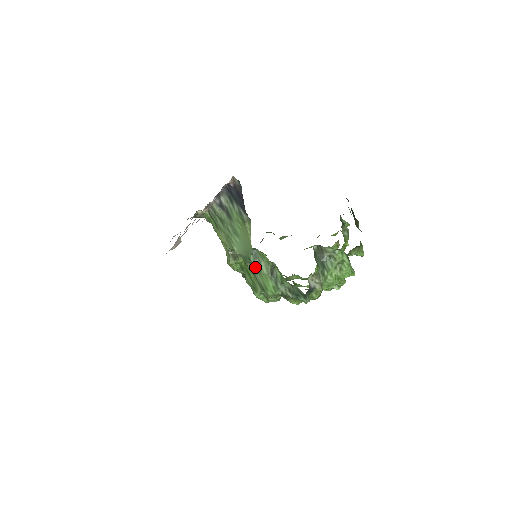
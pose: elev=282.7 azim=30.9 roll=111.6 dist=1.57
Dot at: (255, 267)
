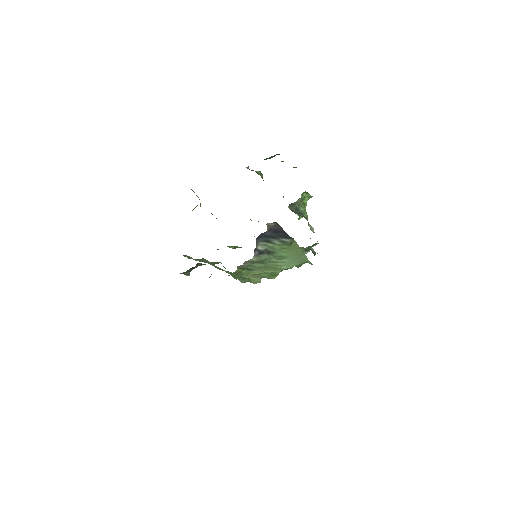
Dot at: occluded
